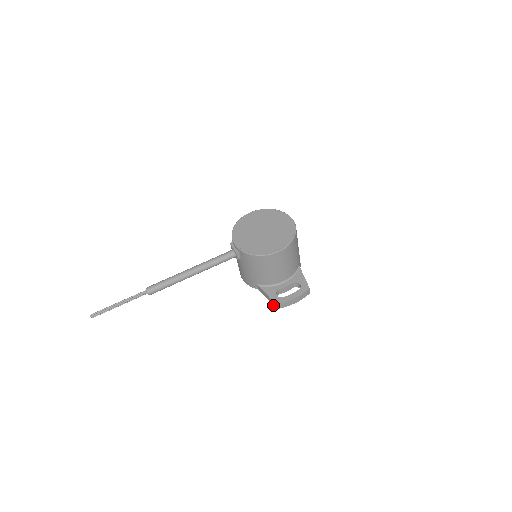
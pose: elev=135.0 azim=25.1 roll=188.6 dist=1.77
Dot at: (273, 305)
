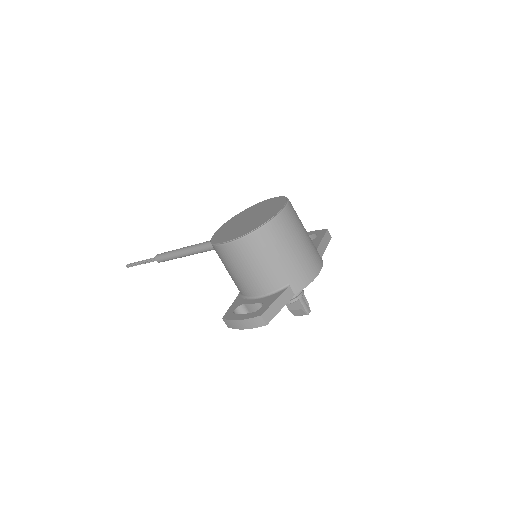
Dot at: occluded
